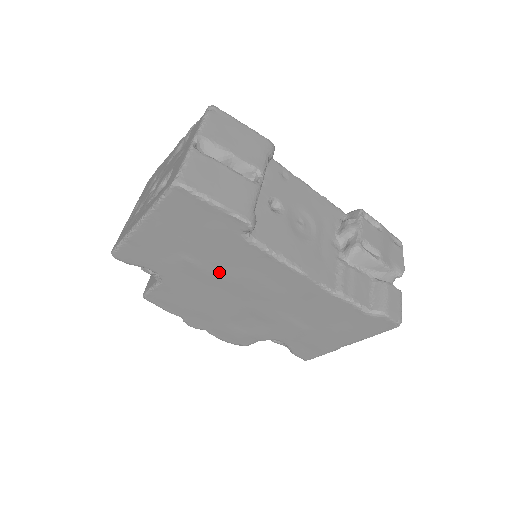
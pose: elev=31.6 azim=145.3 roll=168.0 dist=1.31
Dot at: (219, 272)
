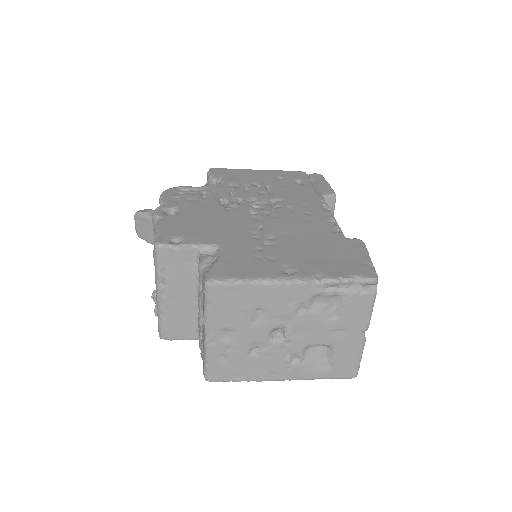
Dot at: occluded
